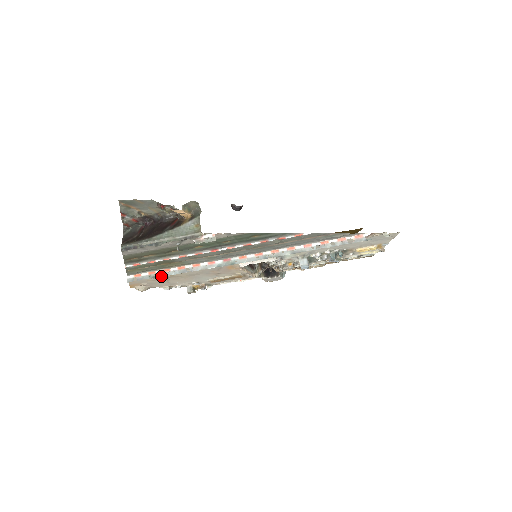
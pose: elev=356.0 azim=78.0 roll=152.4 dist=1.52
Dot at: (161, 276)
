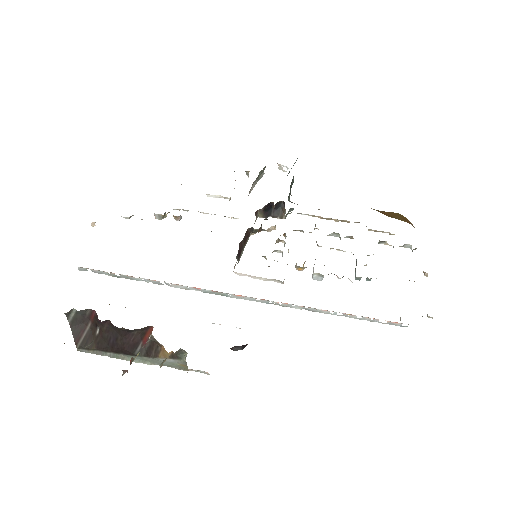
Dot at: occluded
